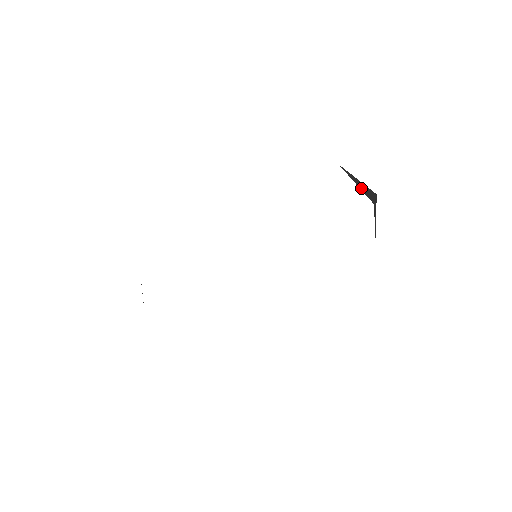
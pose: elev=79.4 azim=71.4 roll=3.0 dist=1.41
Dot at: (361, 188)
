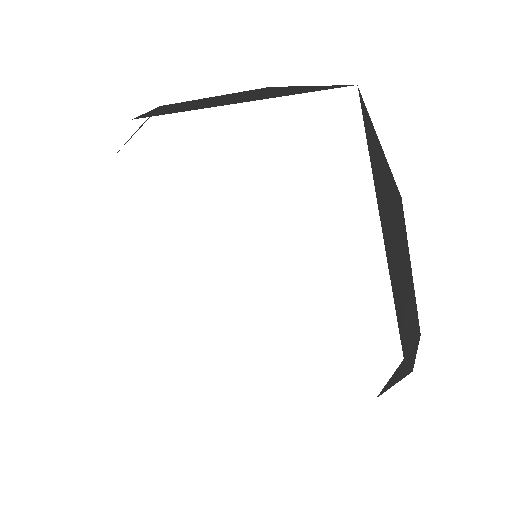
Dot at: (396, 373)
